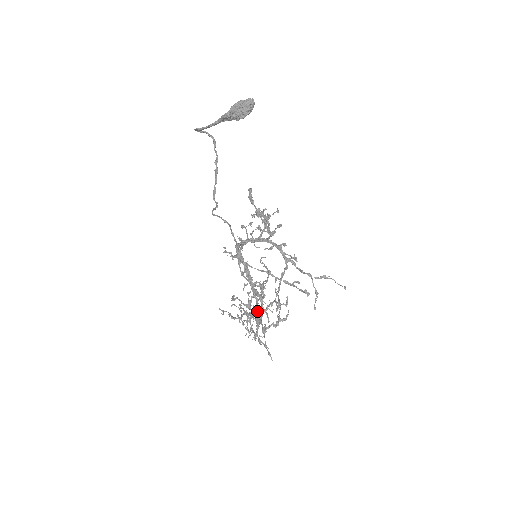
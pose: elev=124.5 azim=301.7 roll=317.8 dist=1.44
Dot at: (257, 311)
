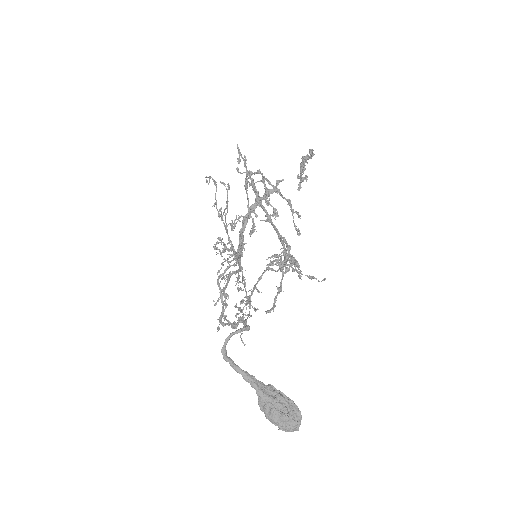
Dot at: occluded
